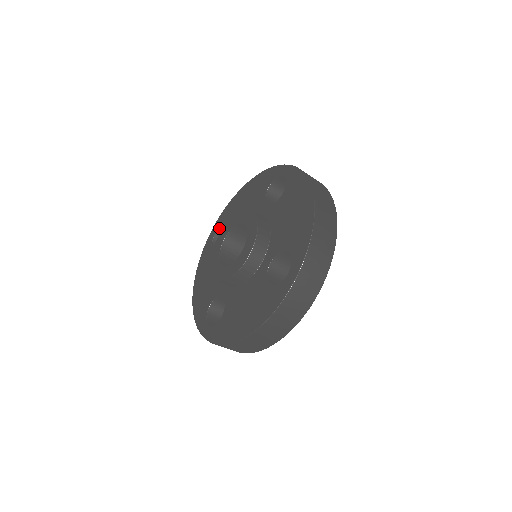
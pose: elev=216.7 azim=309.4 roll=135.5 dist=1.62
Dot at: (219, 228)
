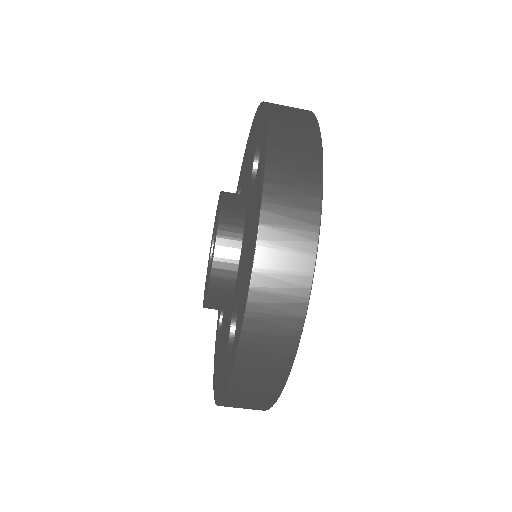
Dot at: (241, 179)
